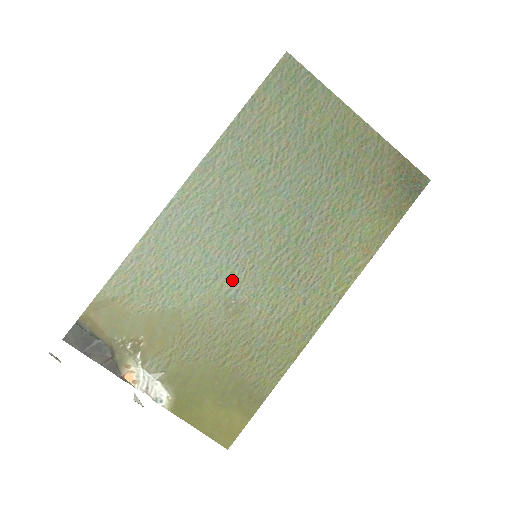
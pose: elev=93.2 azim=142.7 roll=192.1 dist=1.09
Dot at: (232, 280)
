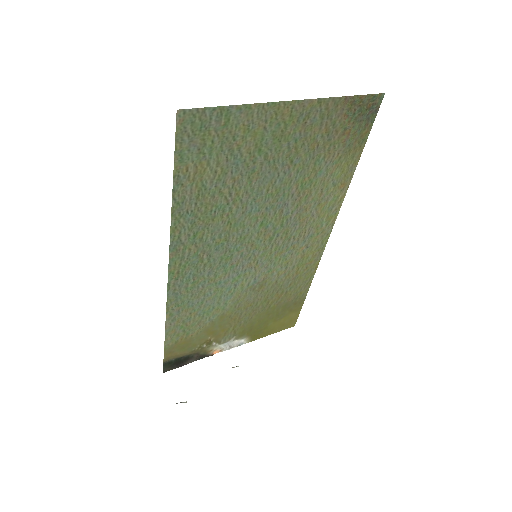
Dot at: (247, 278)
